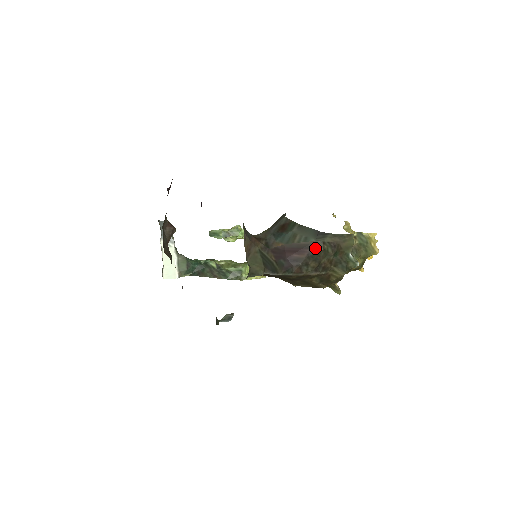
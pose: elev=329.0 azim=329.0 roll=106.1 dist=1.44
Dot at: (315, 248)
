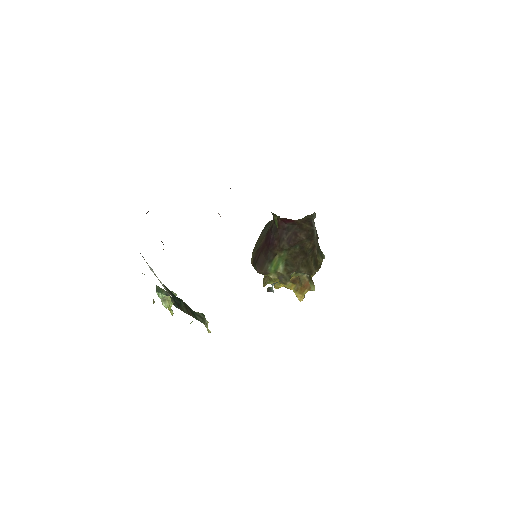
Dot at: occluded
